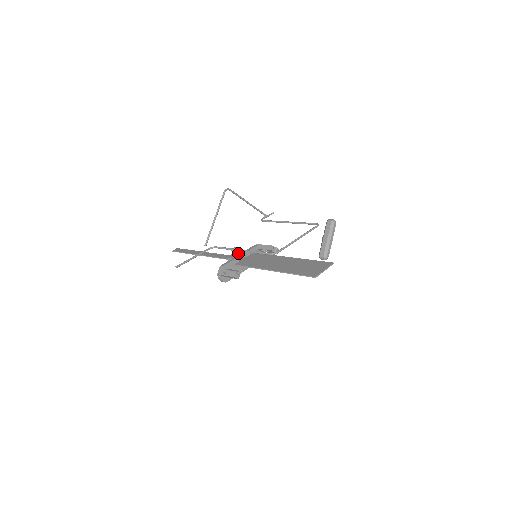
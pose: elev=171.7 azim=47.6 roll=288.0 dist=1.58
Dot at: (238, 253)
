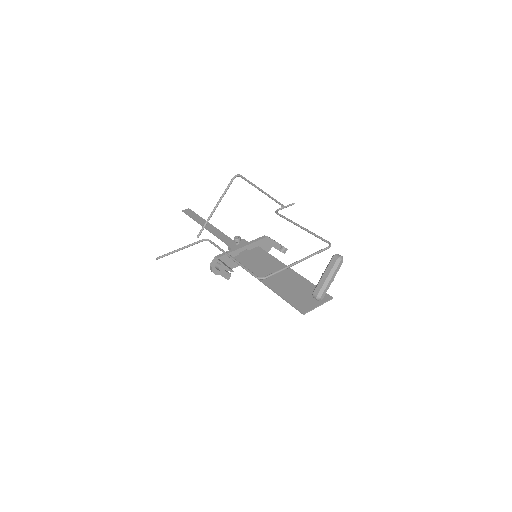
Dot at: (241, 243)
